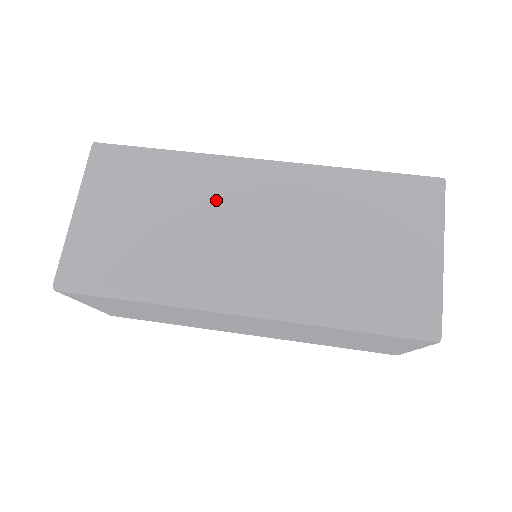
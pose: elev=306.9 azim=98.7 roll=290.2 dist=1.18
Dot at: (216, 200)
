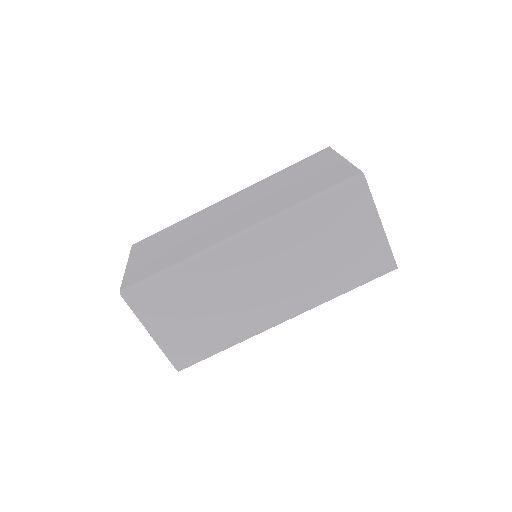
Dot at: (229, 278)
